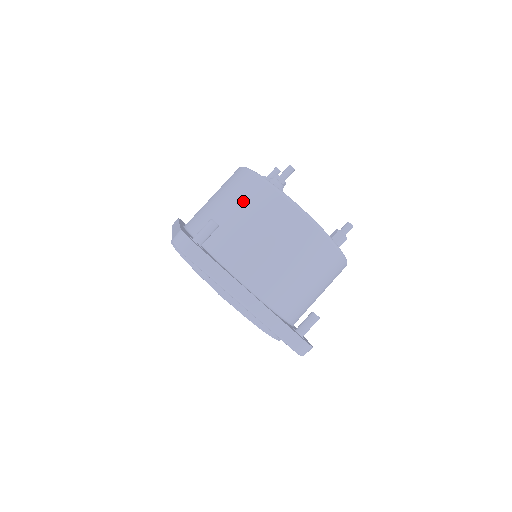
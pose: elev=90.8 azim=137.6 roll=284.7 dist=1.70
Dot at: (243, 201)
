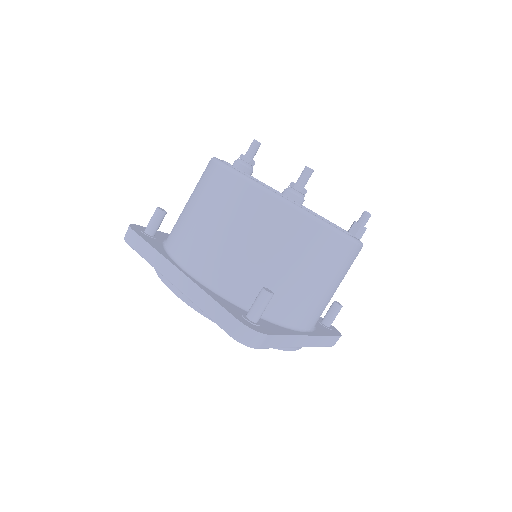
Dot at: (281, 244)
